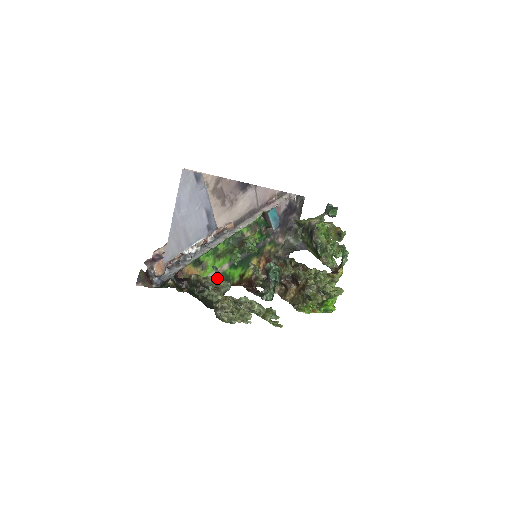
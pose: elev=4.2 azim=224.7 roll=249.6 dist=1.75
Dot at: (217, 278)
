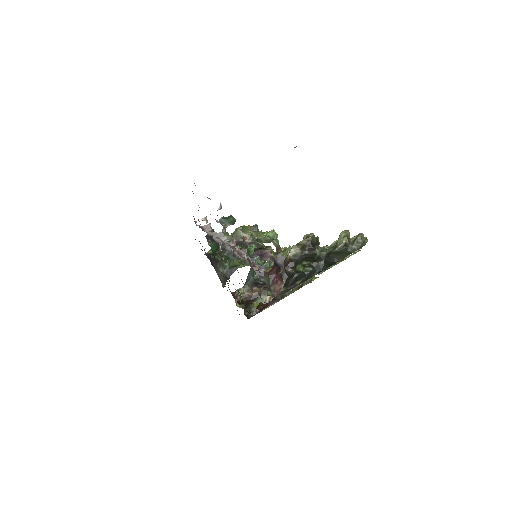
Dot at: occluded
